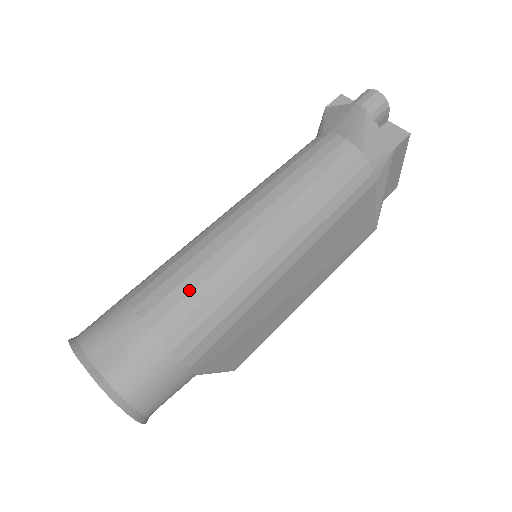
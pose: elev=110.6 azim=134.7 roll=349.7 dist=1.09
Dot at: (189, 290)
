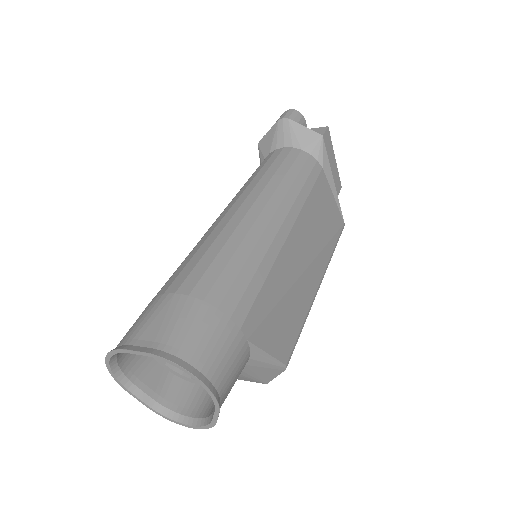
Dot at: (210, 260)
